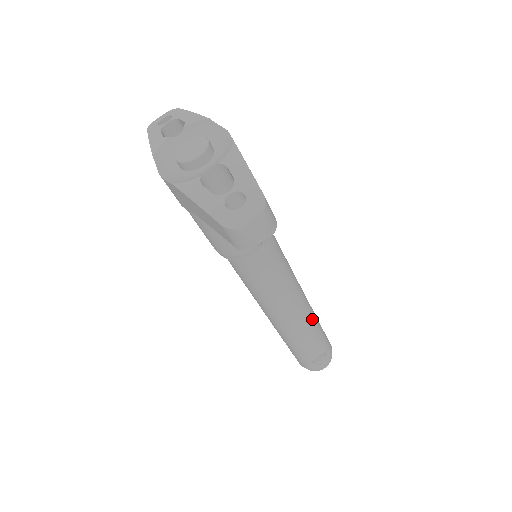
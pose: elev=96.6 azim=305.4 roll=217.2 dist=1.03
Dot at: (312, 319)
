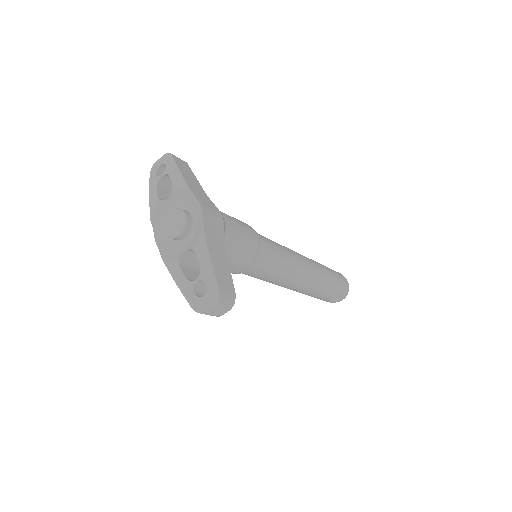
Dot at: (319, 281)
